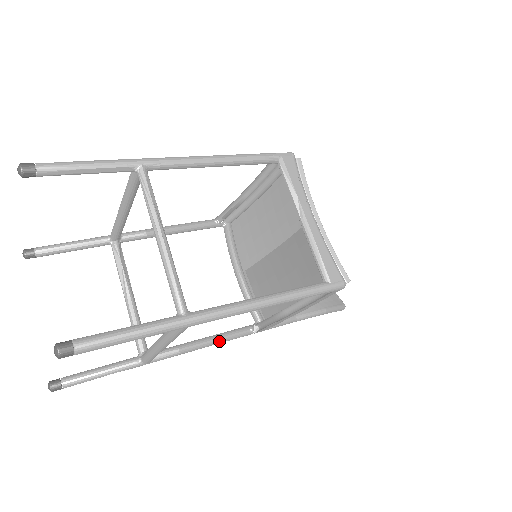
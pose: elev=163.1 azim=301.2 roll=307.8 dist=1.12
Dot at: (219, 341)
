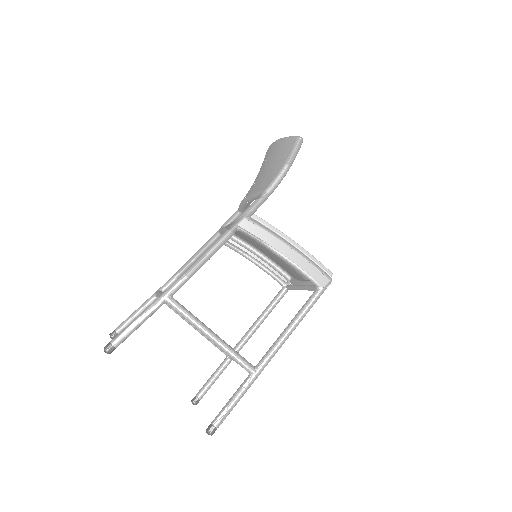
Dot at: occluded
